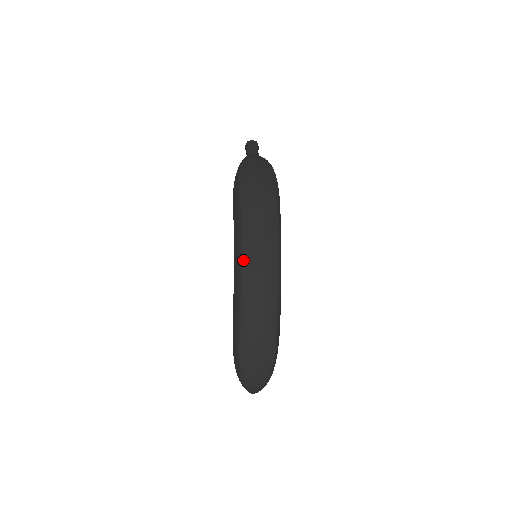
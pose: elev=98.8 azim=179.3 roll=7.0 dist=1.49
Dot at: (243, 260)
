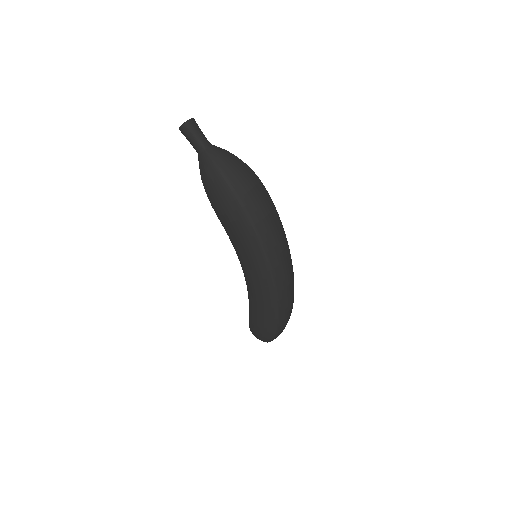
Dot at: (276, 281)
